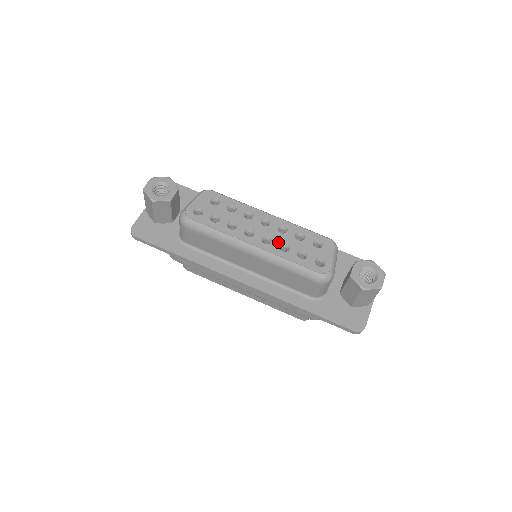
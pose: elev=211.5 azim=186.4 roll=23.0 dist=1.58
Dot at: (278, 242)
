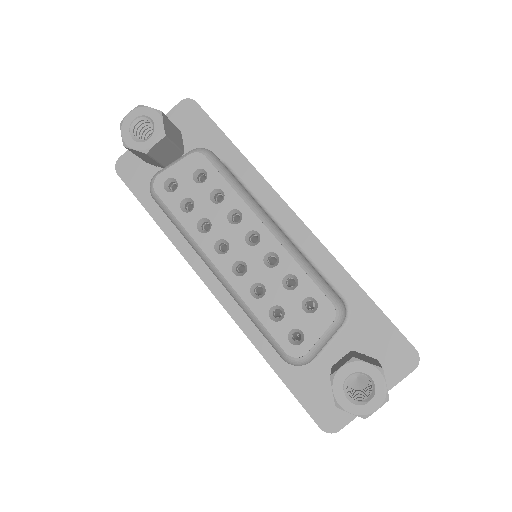
Dot at: (253, 278)
